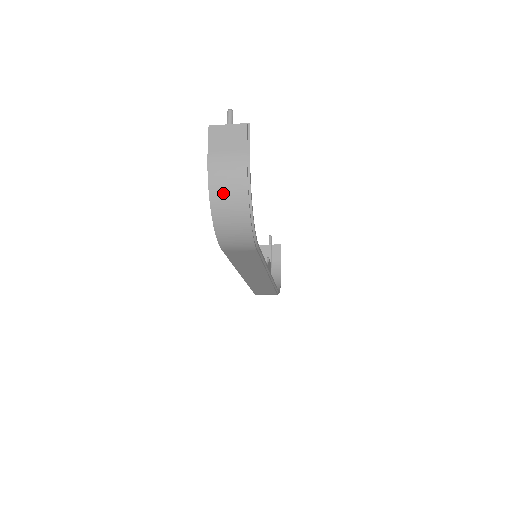
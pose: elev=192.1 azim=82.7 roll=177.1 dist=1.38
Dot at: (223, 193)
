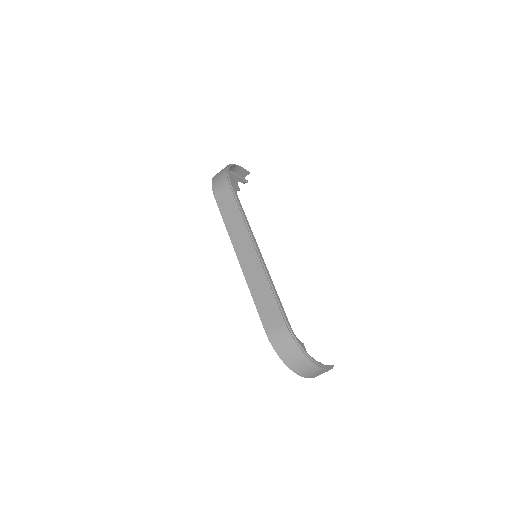
Dot at: occluded
